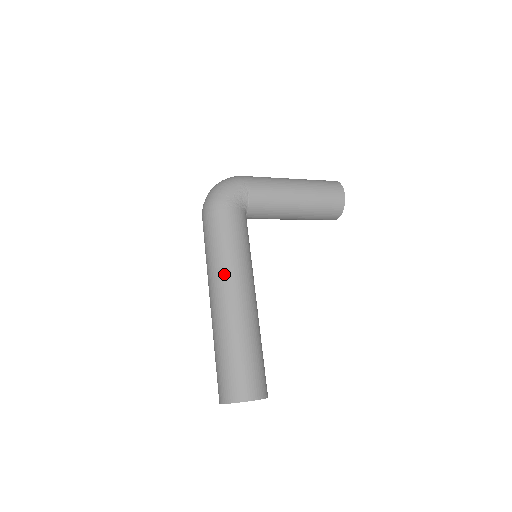
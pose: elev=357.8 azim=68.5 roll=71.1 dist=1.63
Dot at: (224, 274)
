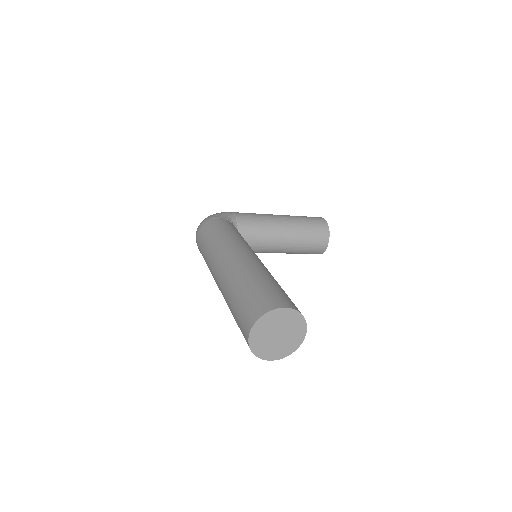
Dot at: (224, 246)
